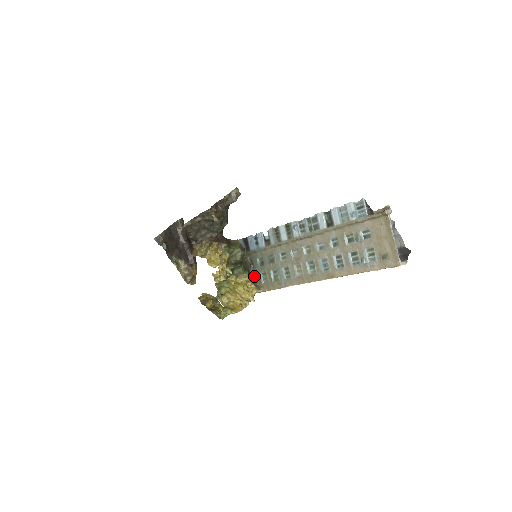
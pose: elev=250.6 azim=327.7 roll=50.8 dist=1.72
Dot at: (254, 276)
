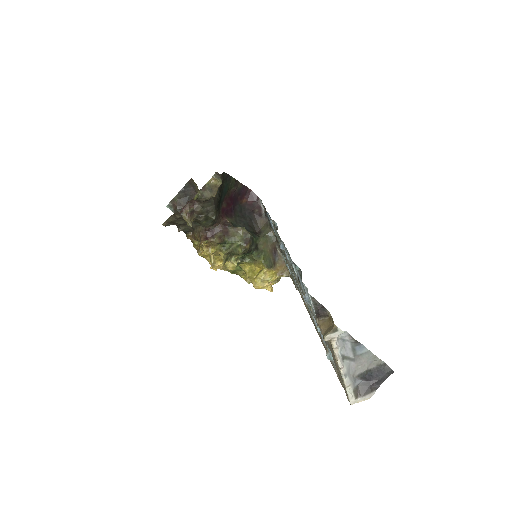
Dot at: (281, 252)
